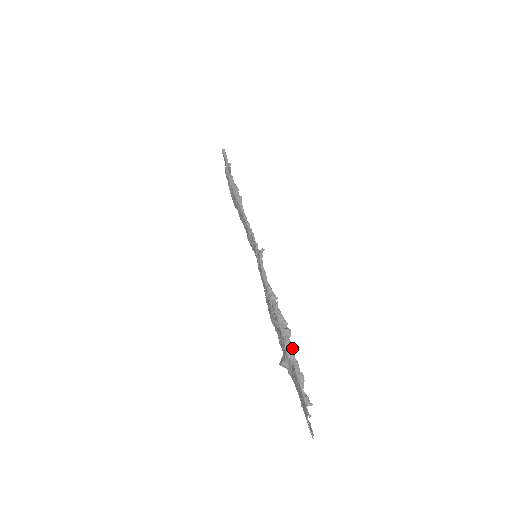
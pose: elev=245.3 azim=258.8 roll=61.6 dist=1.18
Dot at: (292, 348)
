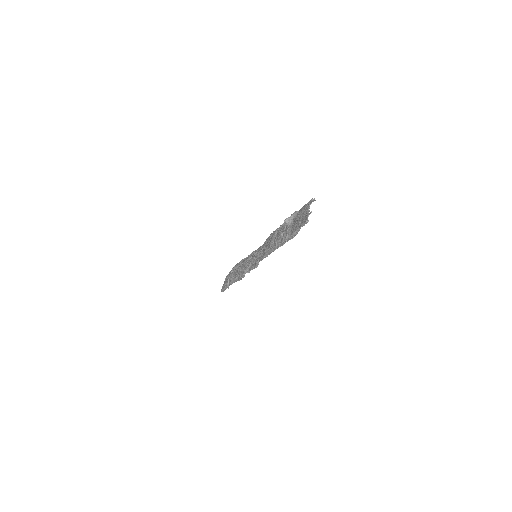
Dot at: occluded
